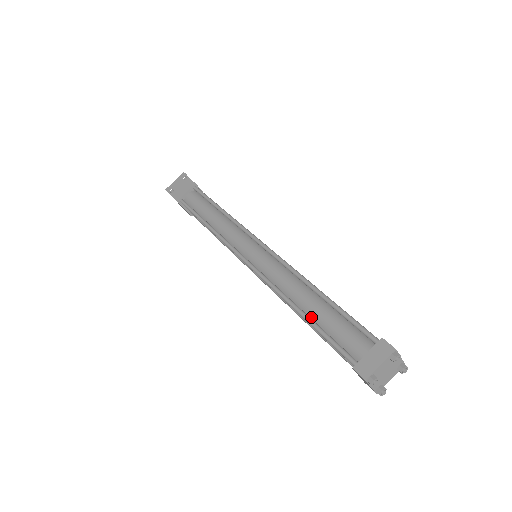
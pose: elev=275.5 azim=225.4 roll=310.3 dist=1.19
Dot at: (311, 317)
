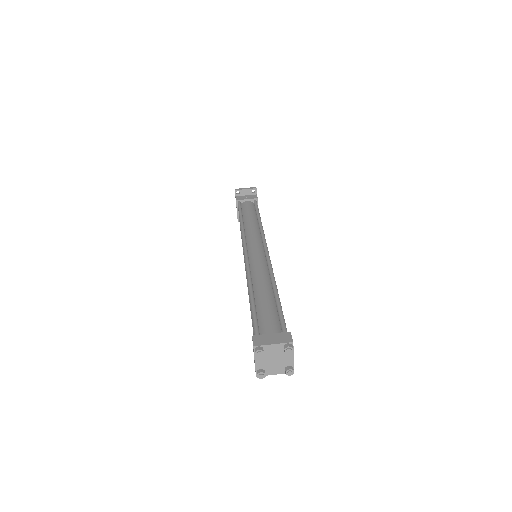
Dot at: (256, 299)
